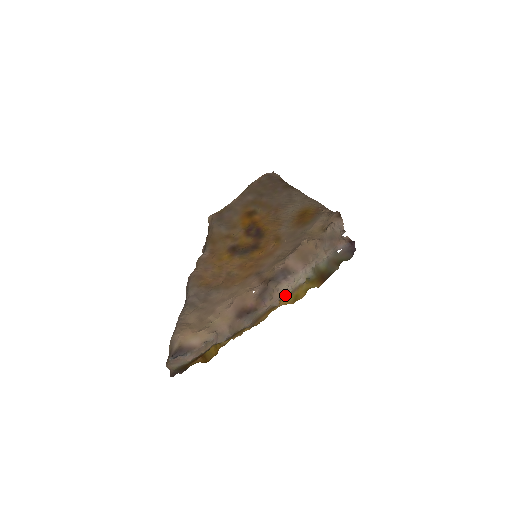
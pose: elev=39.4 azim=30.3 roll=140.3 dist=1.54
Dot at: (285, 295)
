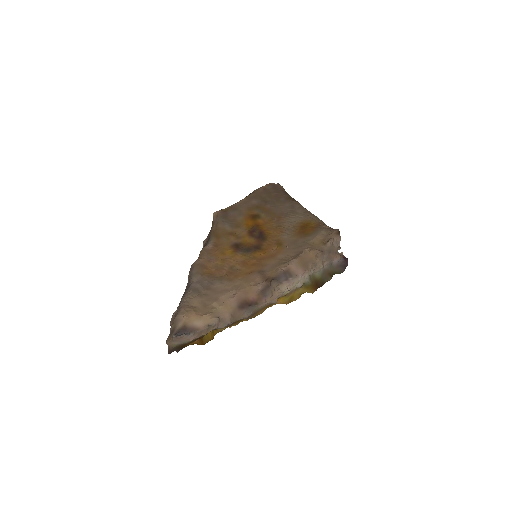
Dot at: (283, 295)
